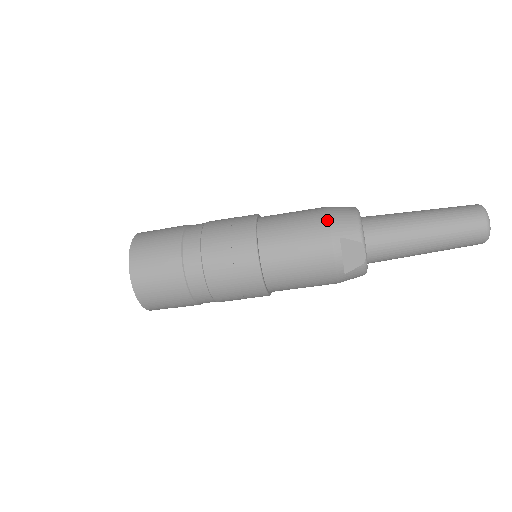
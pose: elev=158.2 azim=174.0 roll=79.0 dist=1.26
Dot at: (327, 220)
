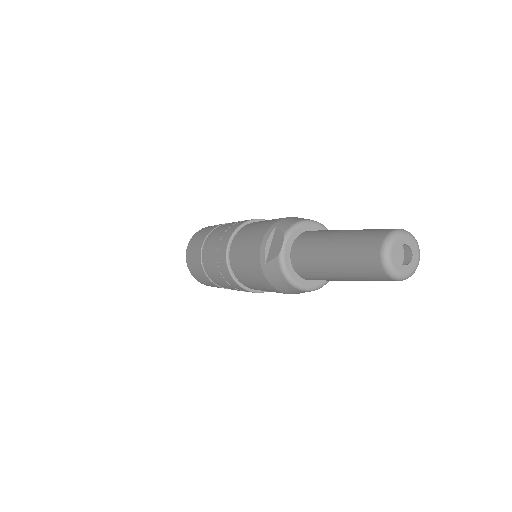
Dot at: occluded
